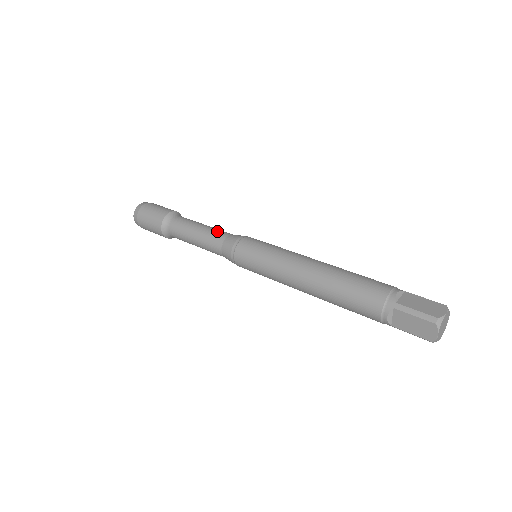
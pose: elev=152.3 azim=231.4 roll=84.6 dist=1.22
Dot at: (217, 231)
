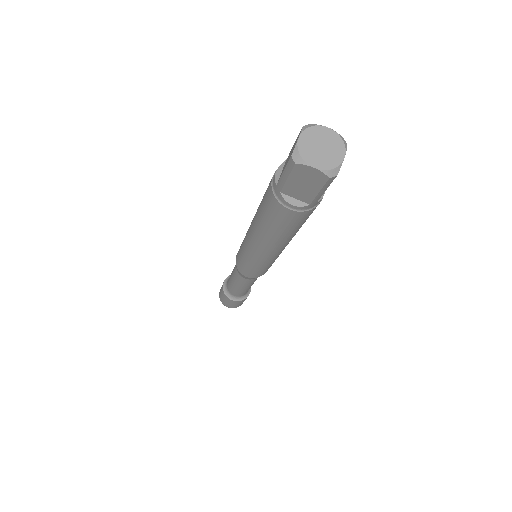
Dot at: occluded
